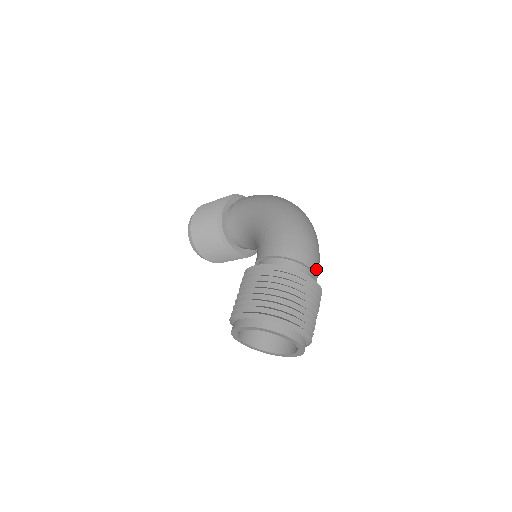
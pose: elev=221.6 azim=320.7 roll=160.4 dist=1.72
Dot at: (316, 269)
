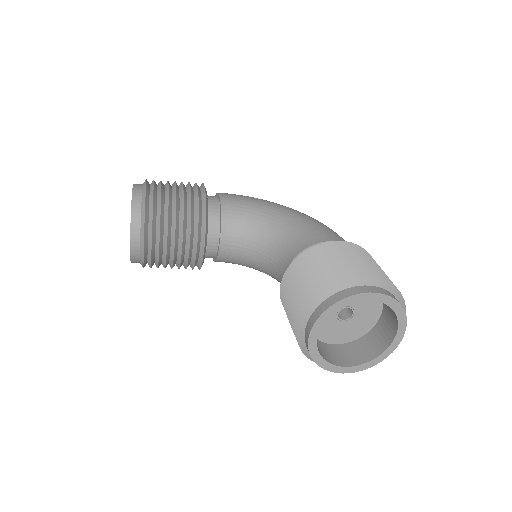
Dot at: occluded
